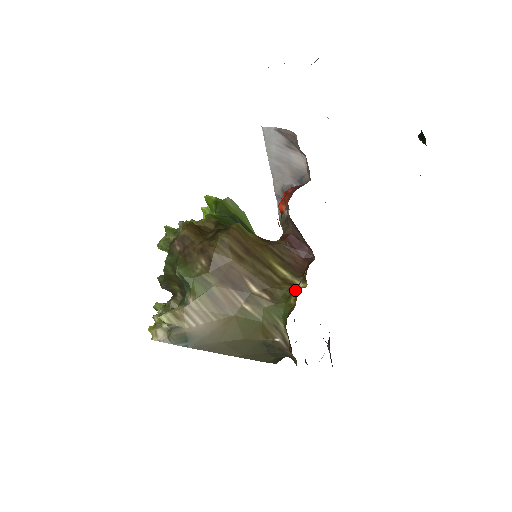
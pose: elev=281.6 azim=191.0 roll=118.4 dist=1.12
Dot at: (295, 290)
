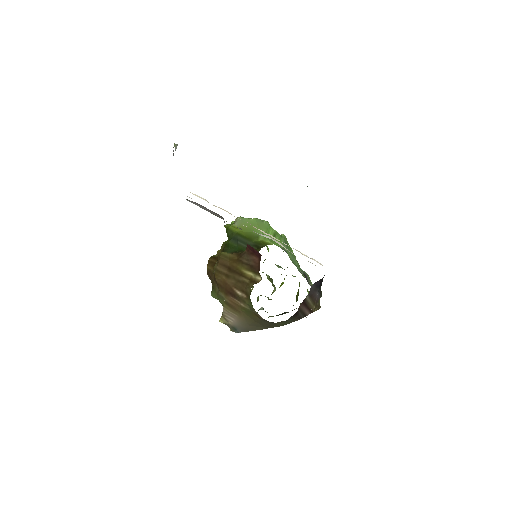
Dot at: occluded
